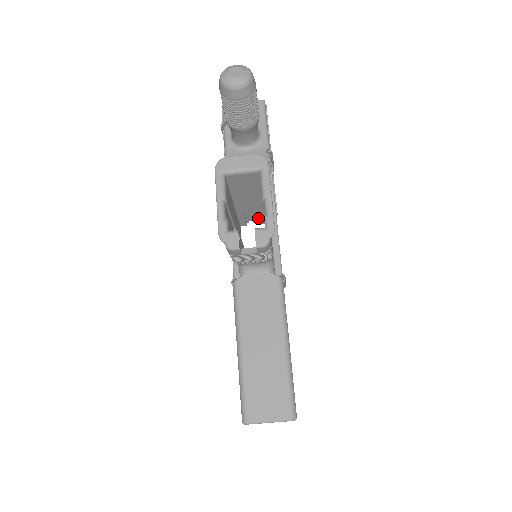
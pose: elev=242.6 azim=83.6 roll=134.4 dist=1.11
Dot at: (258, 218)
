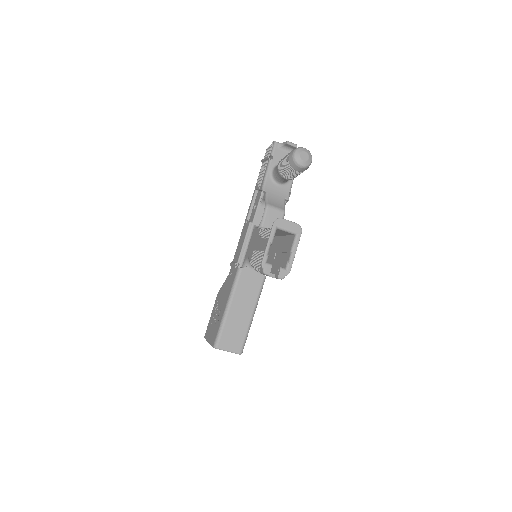
Dot at: occluded
